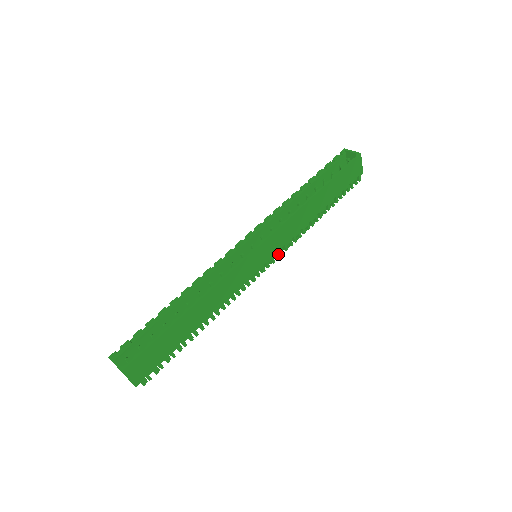
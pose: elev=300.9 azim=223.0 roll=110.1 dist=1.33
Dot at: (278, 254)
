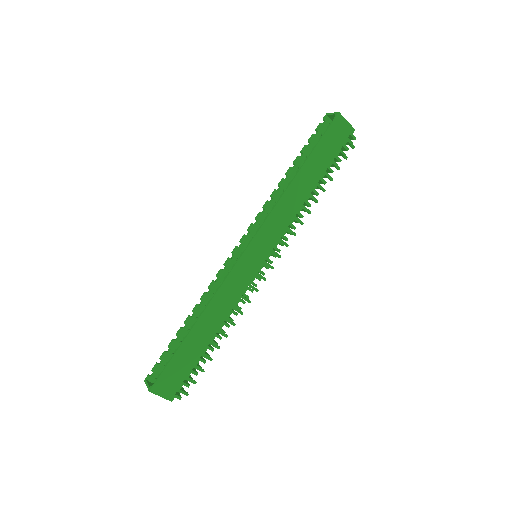
Dot at: occluded
